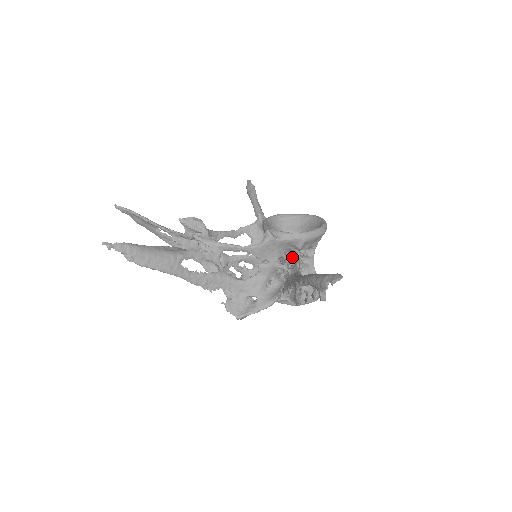
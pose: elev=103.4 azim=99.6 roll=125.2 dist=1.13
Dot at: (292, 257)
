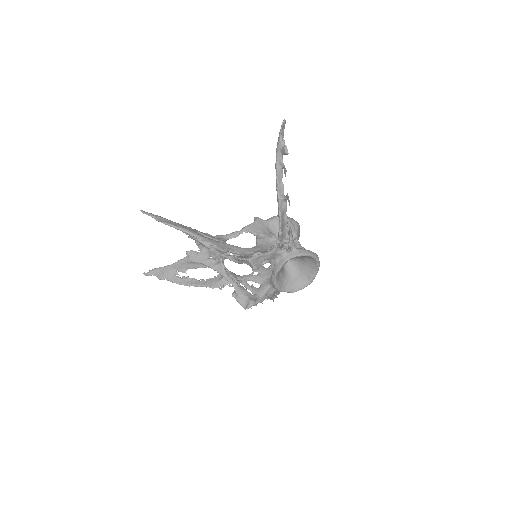
Dot at: occluded
